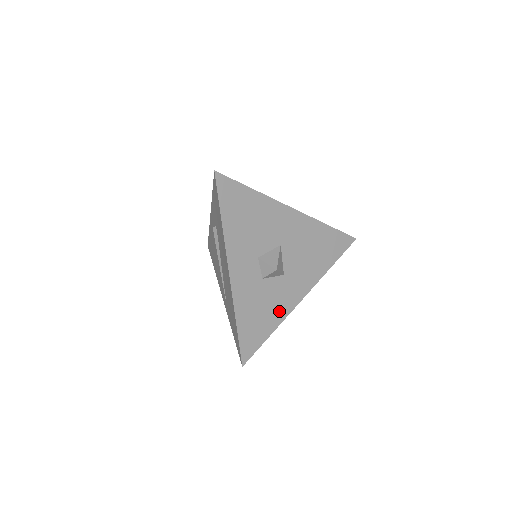
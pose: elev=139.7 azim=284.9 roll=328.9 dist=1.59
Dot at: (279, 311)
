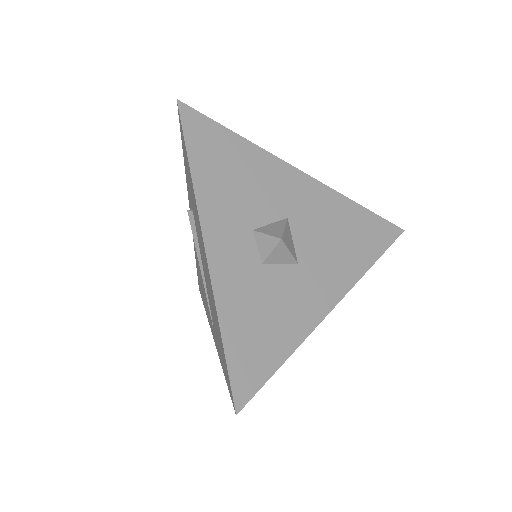
Dot at: (296, 321)
